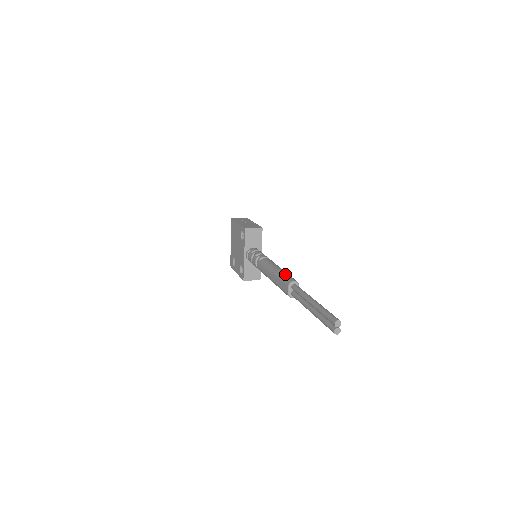
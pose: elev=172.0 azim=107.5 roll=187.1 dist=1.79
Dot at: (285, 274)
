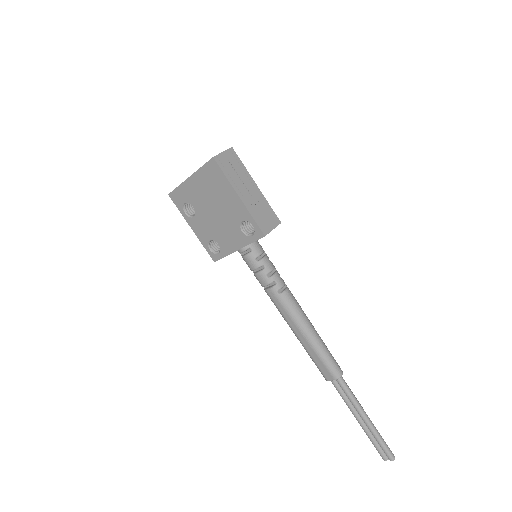
Dot at: (329, 356)
